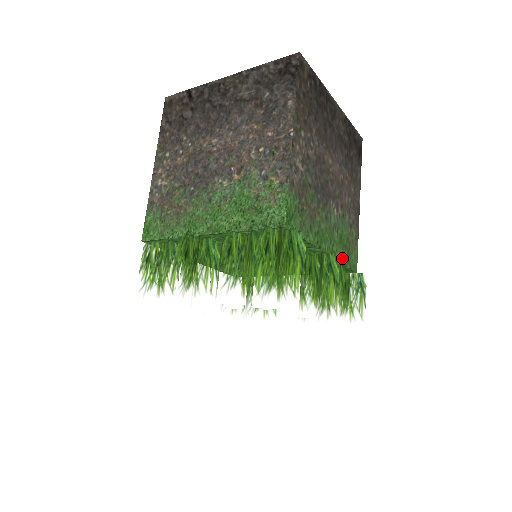
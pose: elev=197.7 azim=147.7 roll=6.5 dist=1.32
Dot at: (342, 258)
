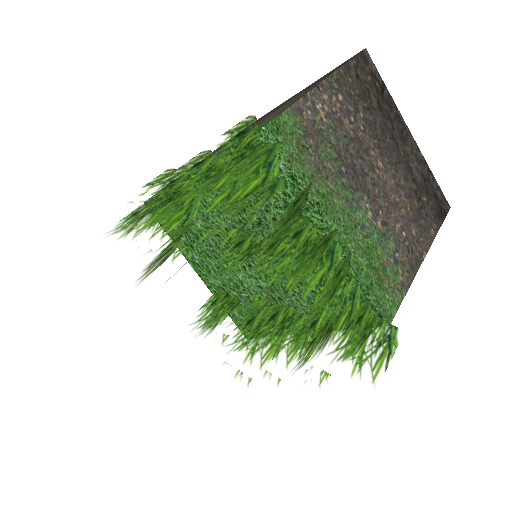
Dot at: (363, 274)
